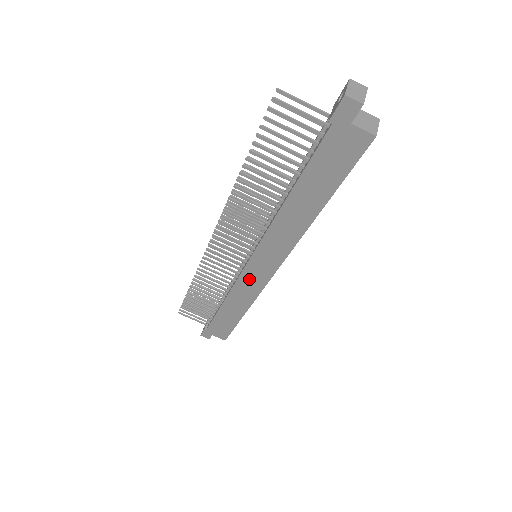
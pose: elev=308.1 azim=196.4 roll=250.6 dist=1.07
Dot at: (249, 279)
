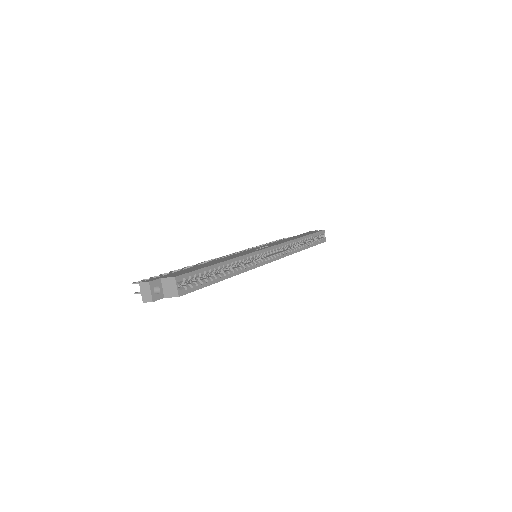
Dot at: occluded
